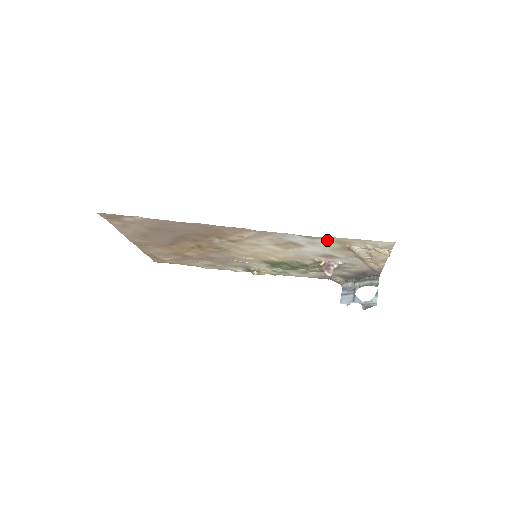
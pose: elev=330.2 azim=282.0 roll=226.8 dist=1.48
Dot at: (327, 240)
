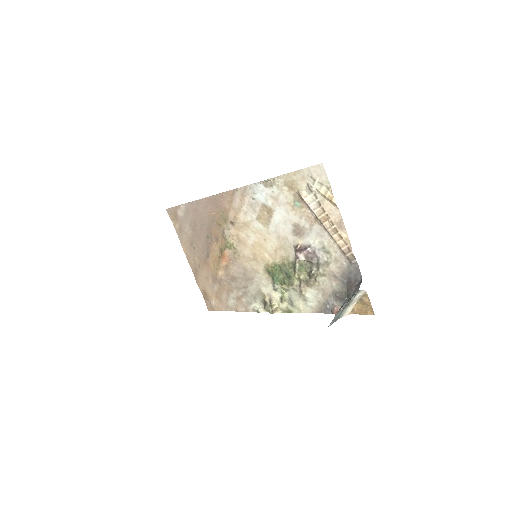
Dot at: (280, 185)
